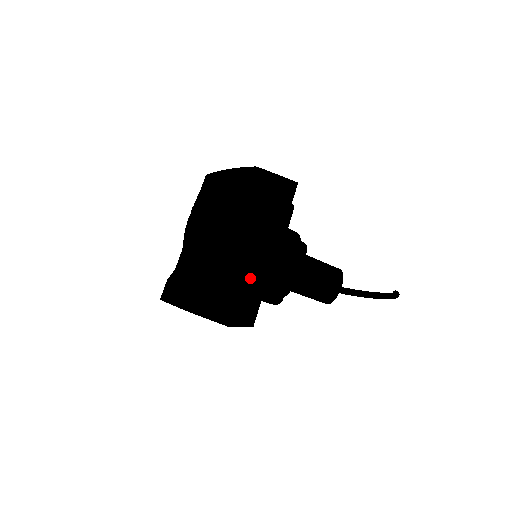
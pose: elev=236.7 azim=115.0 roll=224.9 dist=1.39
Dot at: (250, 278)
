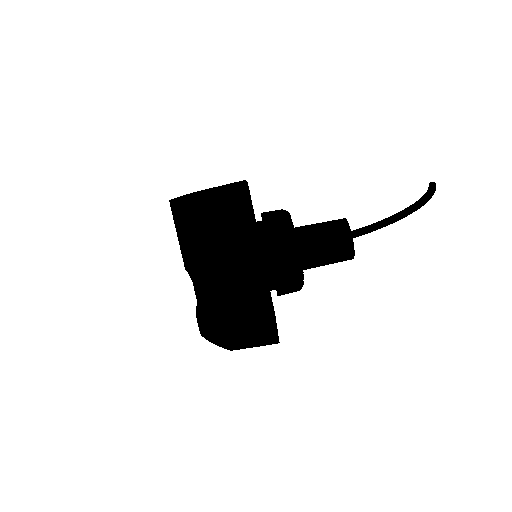
Dot at: (252, 303)
